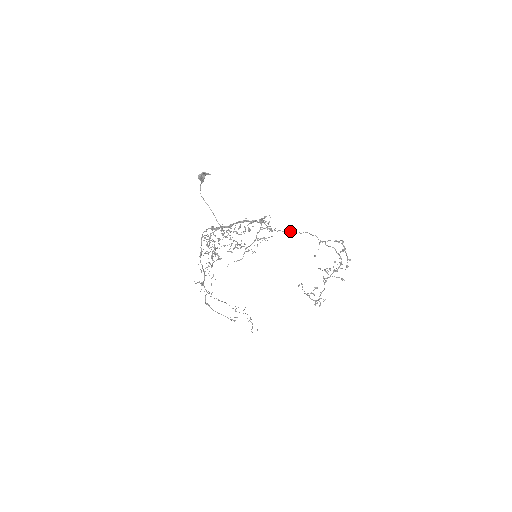
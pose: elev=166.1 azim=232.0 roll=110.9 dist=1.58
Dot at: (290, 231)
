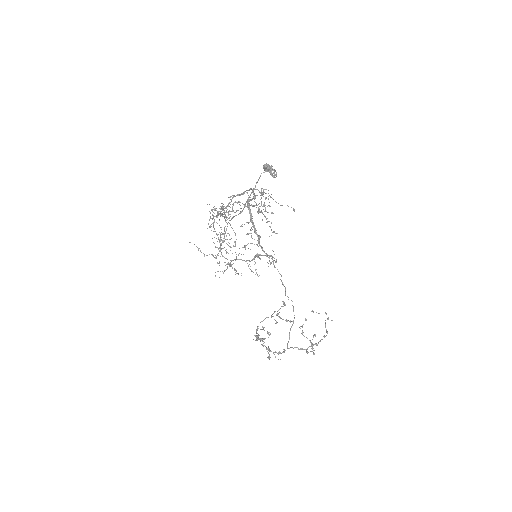
Dot at: occluded
